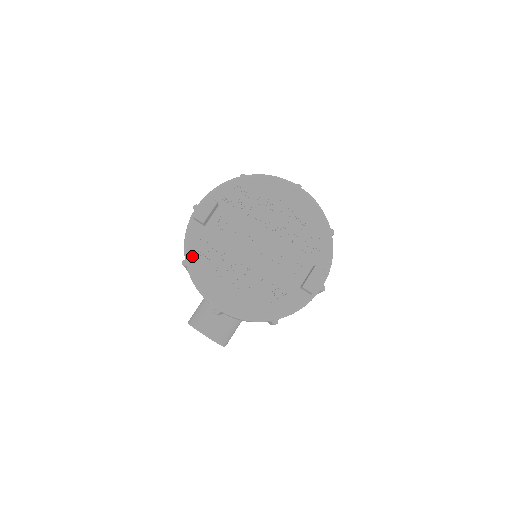
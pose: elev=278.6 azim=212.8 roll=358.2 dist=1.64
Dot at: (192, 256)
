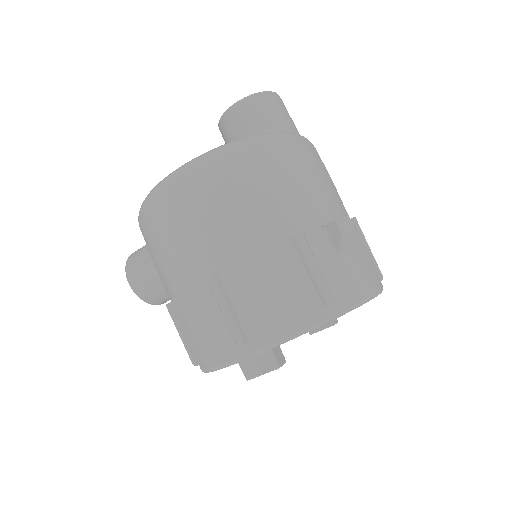
Dot at: occluded
